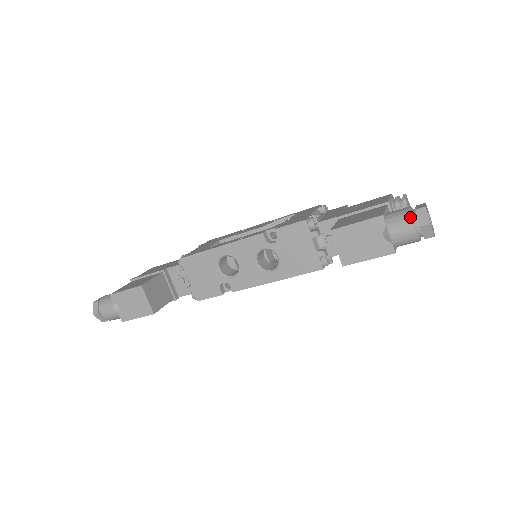
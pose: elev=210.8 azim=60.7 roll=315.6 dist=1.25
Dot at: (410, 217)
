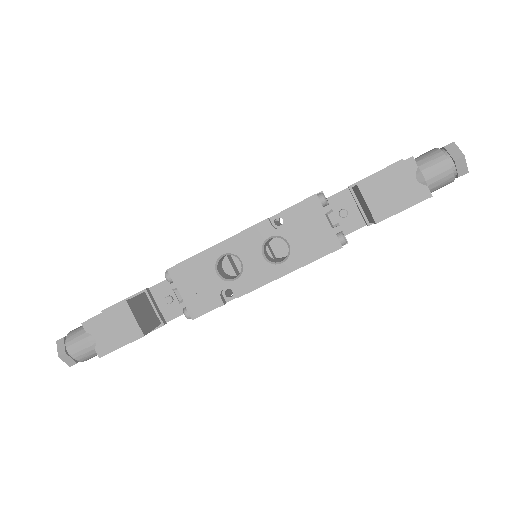
Dot at: (441, 154)
